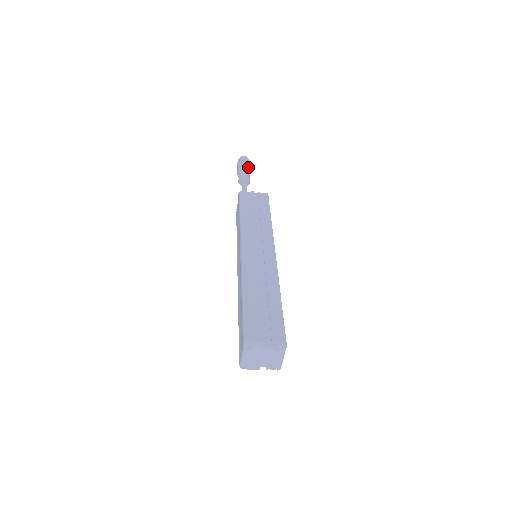
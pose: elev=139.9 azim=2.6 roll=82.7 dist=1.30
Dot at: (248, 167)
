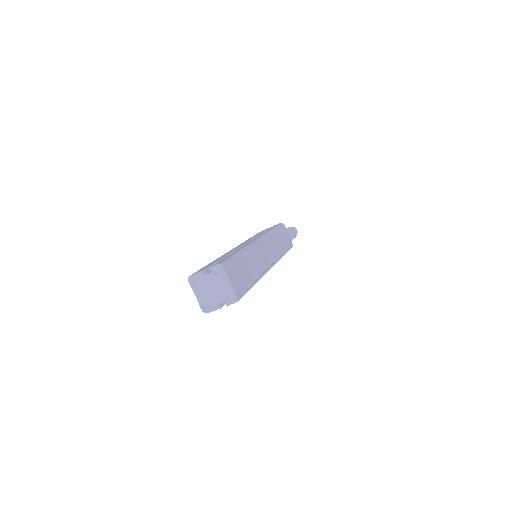
Dot at: (290, 229)
